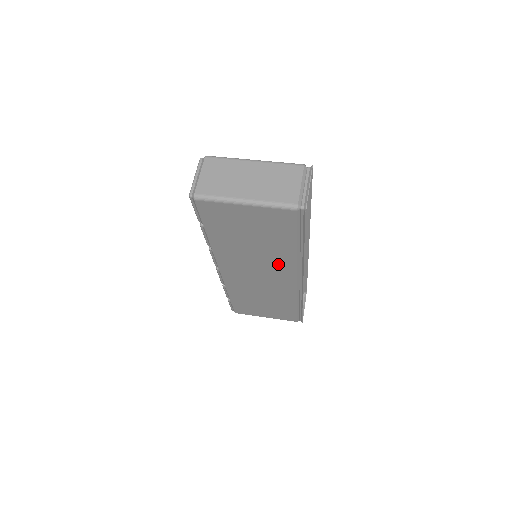
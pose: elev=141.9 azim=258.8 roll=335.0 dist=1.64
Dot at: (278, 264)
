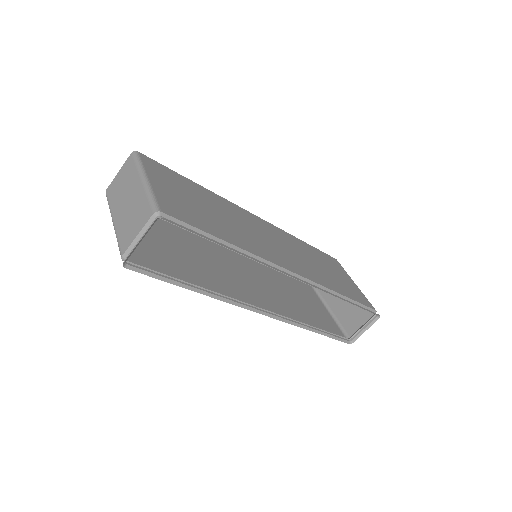
Dot at: (225, 284)
